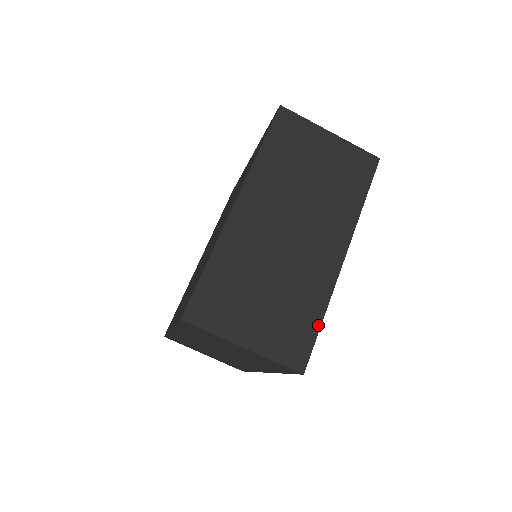
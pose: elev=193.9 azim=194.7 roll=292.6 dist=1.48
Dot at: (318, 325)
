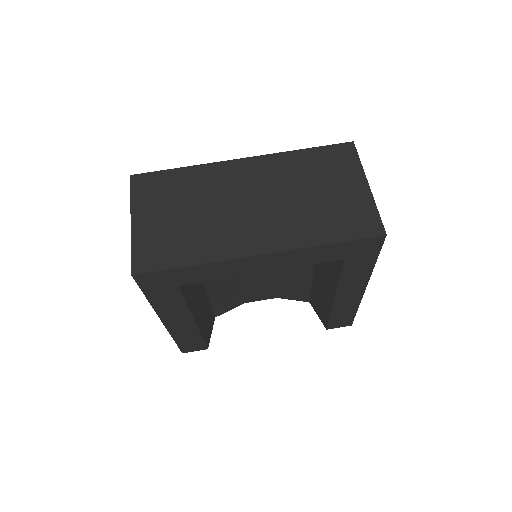
Dot at: (182, 264)
